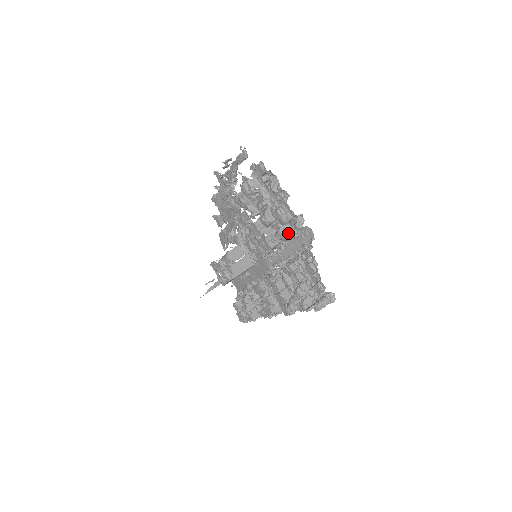
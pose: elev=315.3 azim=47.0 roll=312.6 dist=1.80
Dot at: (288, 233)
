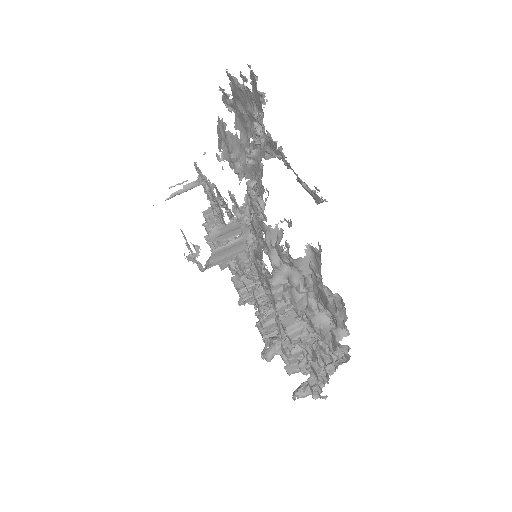
Dot at: occluded
